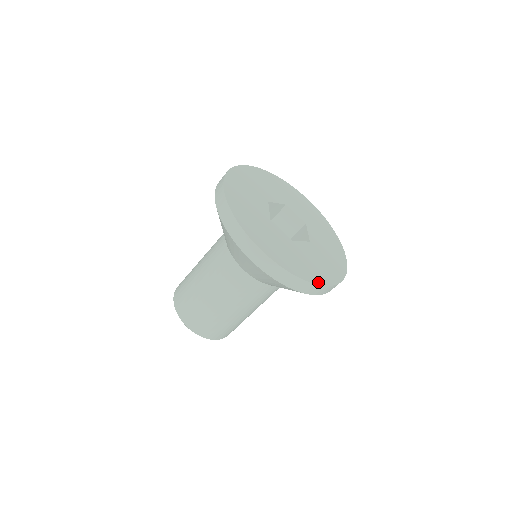
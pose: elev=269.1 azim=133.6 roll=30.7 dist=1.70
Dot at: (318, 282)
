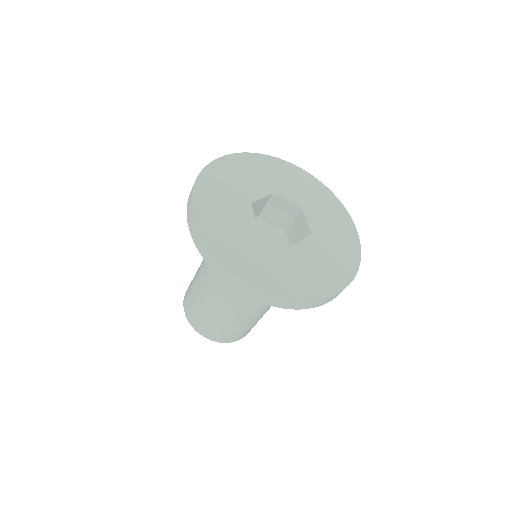
Dot at: (331, 292)
